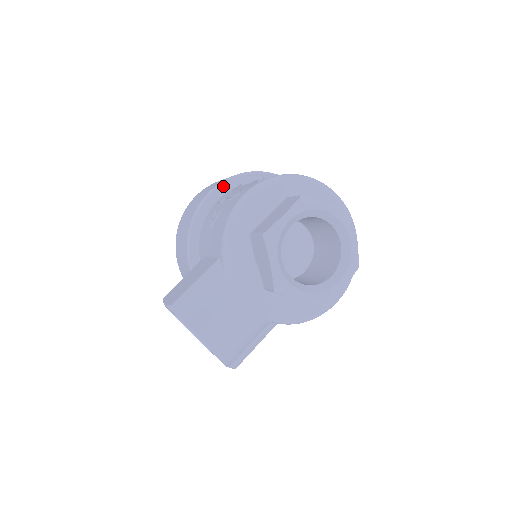
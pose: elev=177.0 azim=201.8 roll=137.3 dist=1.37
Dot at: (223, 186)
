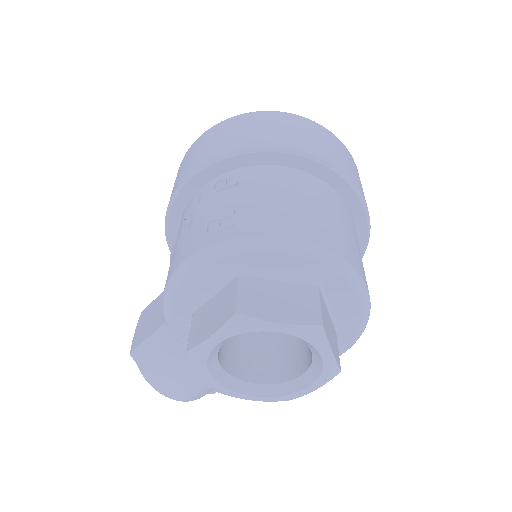
Dot at: (197, 177)
